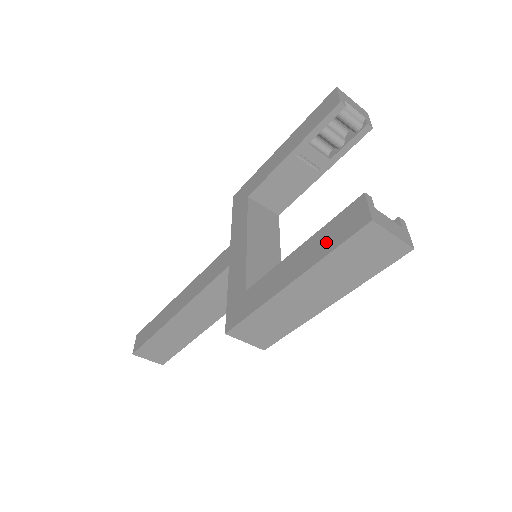
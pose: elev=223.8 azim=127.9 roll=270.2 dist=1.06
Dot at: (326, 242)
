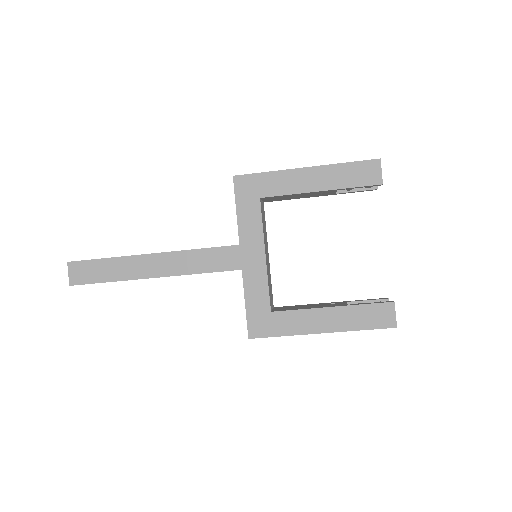
Dot at: (359, 320)
